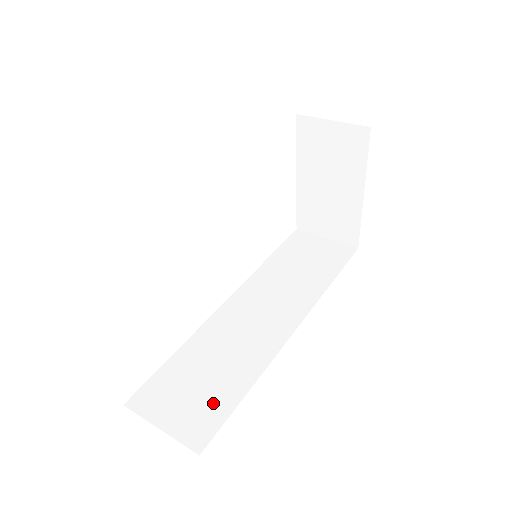
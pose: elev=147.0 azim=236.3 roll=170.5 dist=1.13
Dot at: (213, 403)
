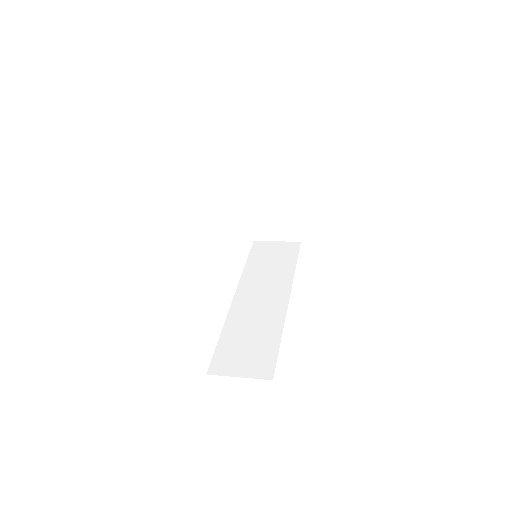
Dot at: (263, 353)
